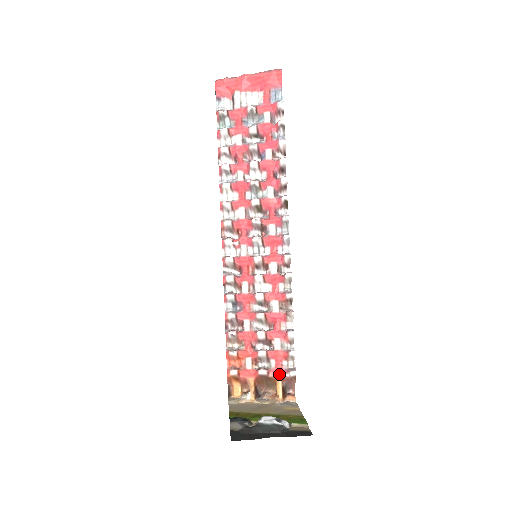
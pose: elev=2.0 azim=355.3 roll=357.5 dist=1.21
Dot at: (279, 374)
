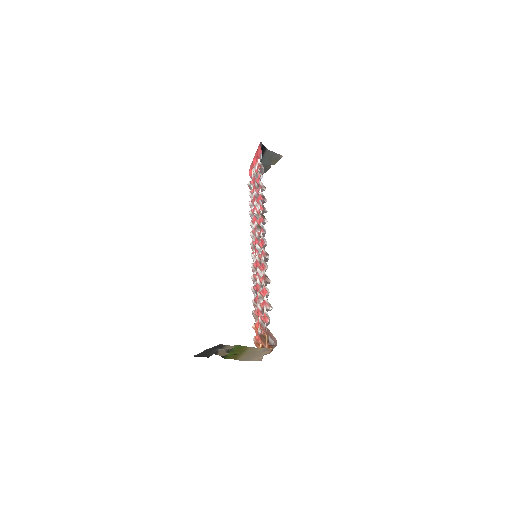
Dot at: (265, 330)
